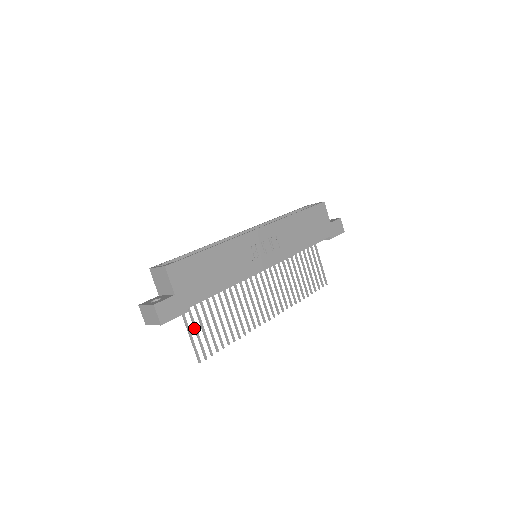
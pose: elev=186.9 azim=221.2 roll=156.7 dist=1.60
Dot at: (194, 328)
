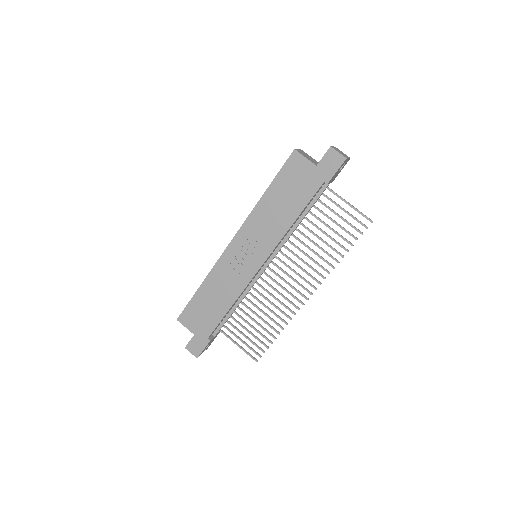
Dot at: occluded
